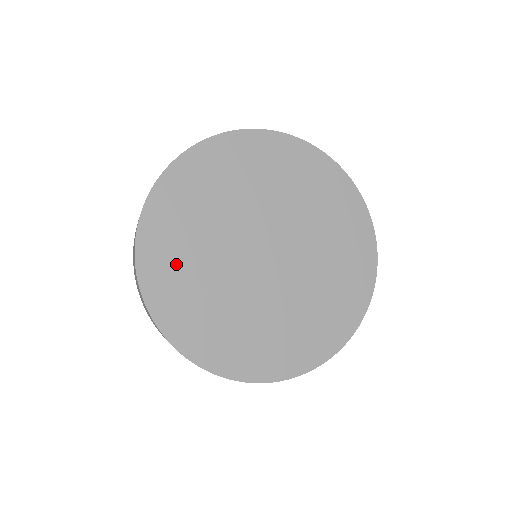
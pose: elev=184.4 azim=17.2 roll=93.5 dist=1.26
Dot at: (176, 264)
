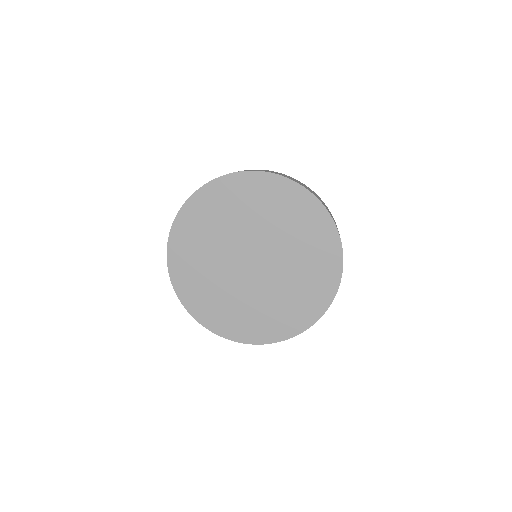
Dot at: (198, 286)
